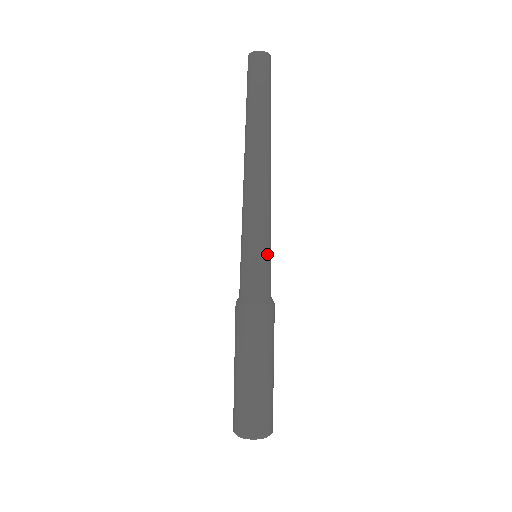
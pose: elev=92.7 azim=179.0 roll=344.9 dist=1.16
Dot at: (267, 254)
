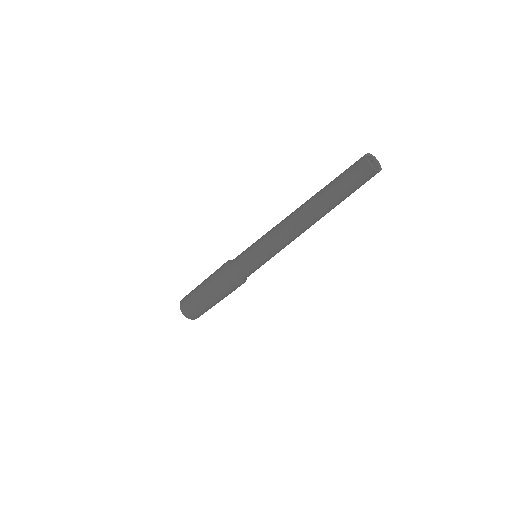
Dot at: occluded
